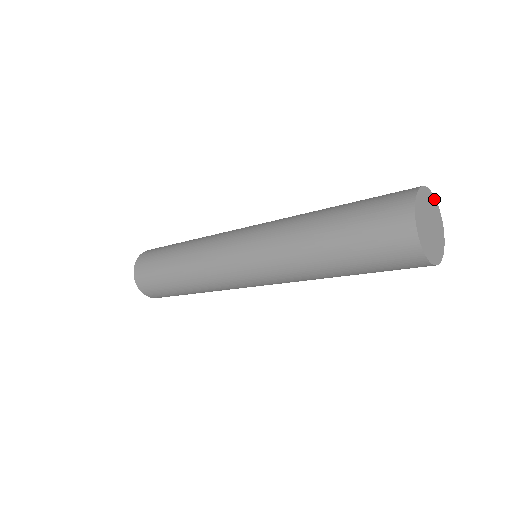
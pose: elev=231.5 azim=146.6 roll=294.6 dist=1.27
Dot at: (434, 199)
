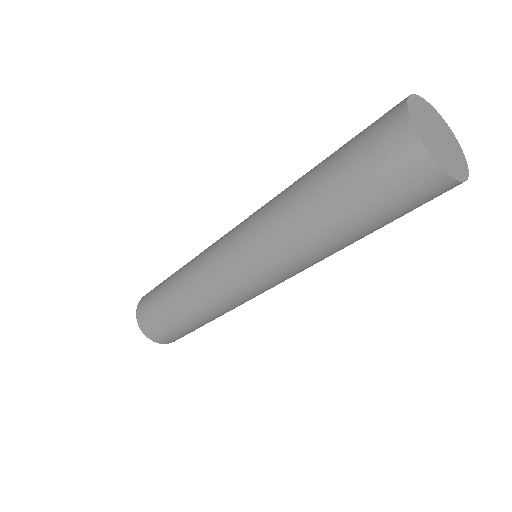
Dot at: (442, 119)
